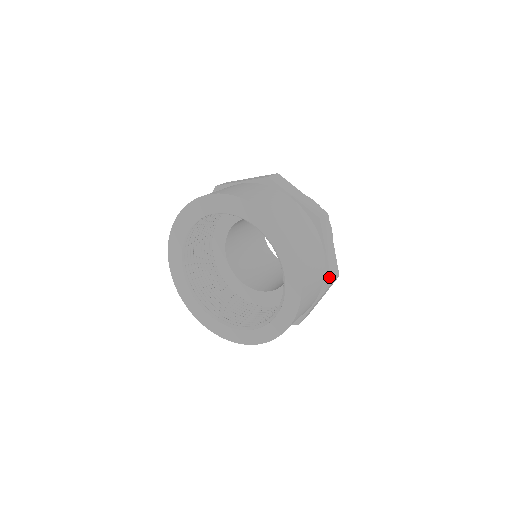
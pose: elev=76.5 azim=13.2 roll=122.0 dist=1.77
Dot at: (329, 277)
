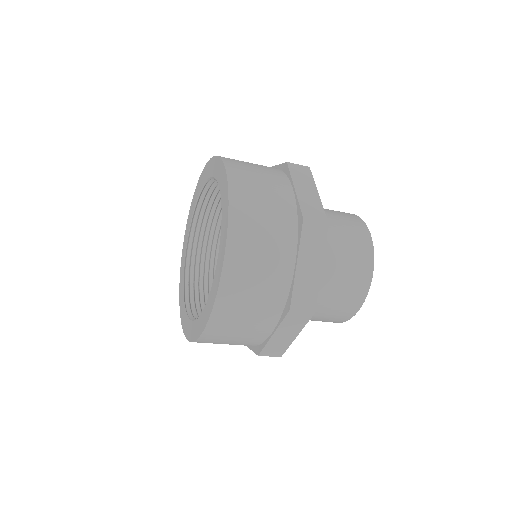
Dot at: (300, 214)
